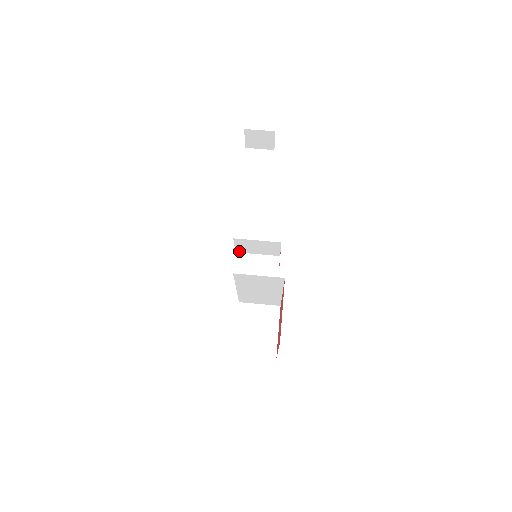
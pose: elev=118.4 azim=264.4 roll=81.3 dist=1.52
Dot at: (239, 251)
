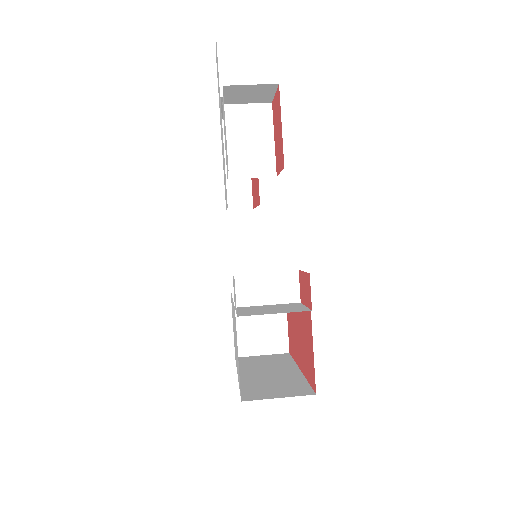
Dot at: (238, 274)
